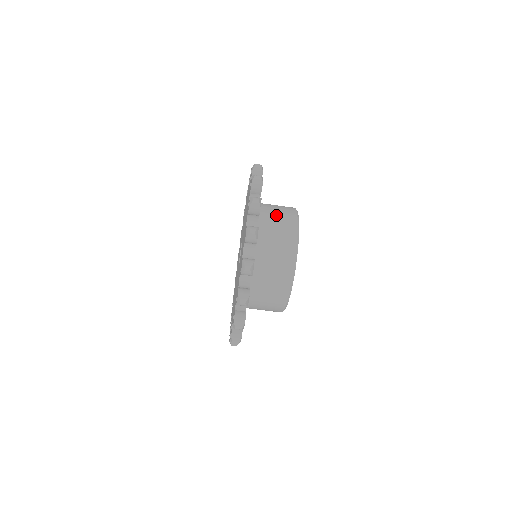
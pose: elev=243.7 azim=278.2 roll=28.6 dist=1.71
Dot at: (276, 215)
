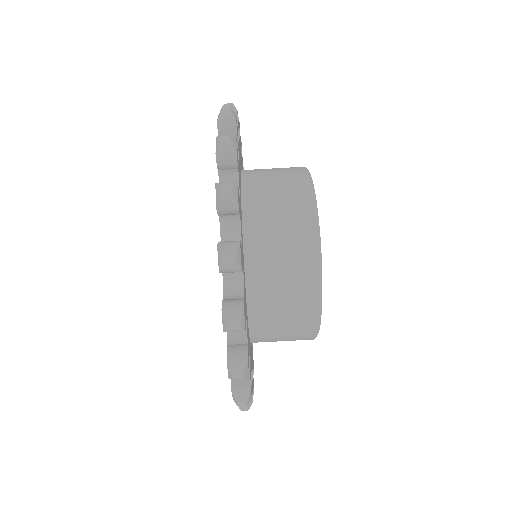
Dot at: occluded
